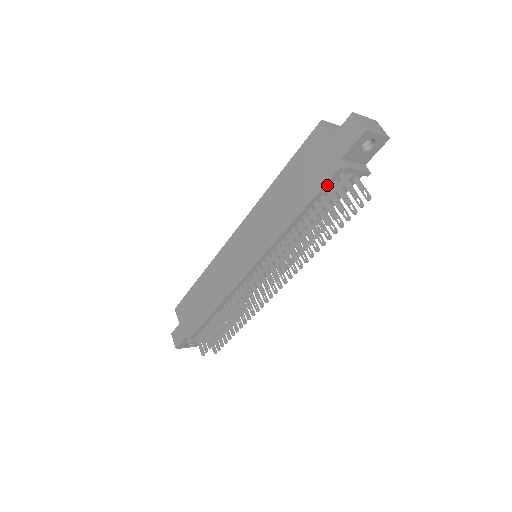
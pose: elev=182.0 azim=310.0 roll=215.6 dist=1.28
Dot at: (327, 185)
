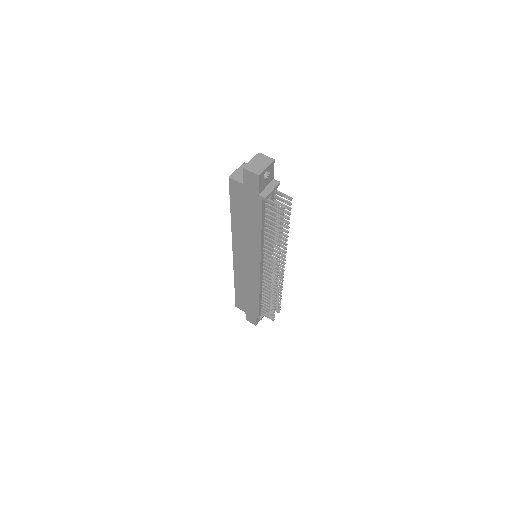
Dot at: (263, 210)
